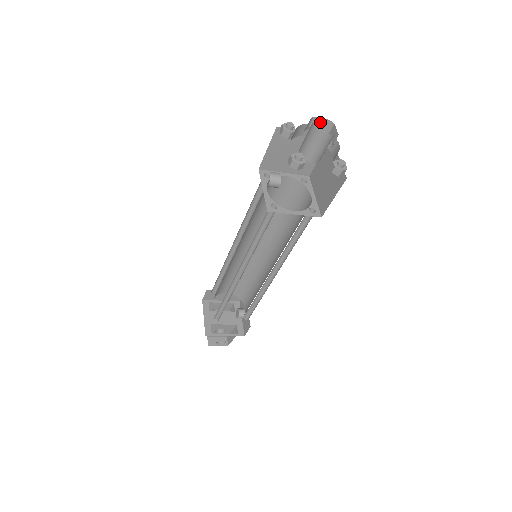
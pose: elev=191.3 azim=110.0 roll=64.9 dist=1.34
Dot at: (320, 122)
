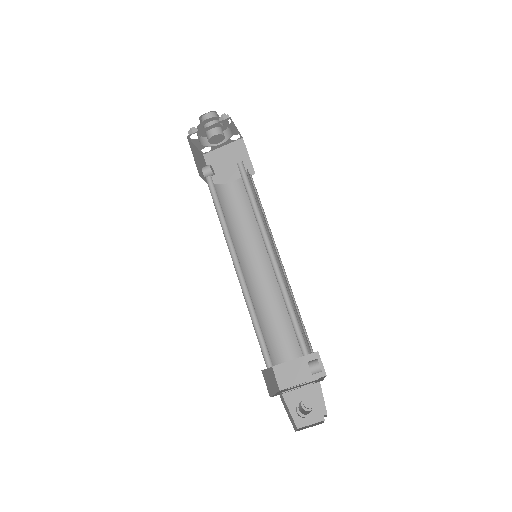
Dot at: occluded
